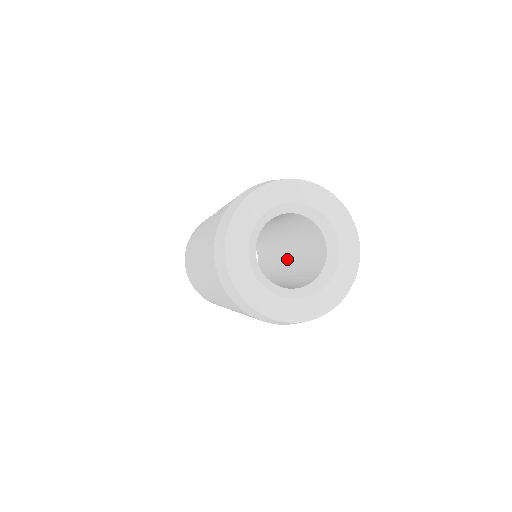
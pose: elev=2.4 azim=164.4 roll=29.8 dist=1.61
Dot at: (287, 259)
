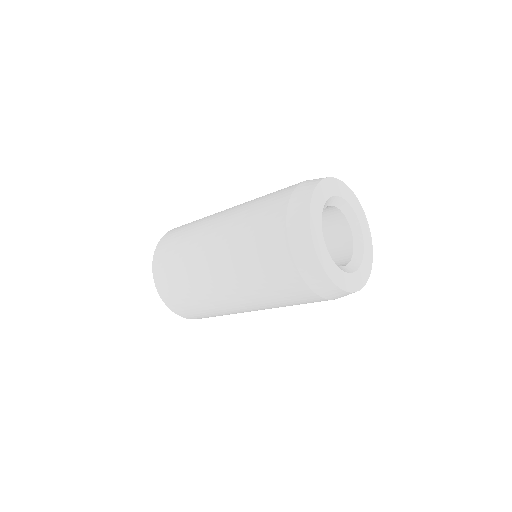
Dot at: occluded
